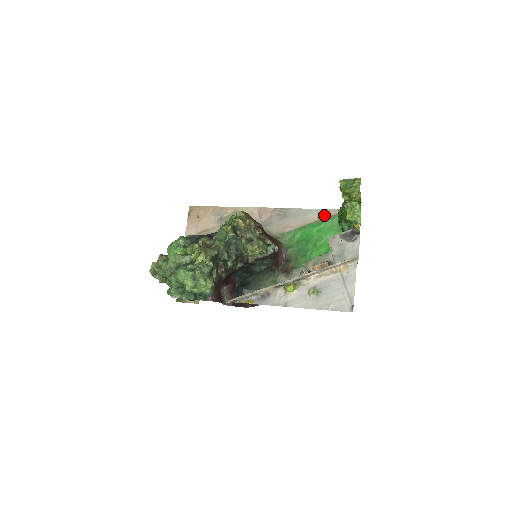
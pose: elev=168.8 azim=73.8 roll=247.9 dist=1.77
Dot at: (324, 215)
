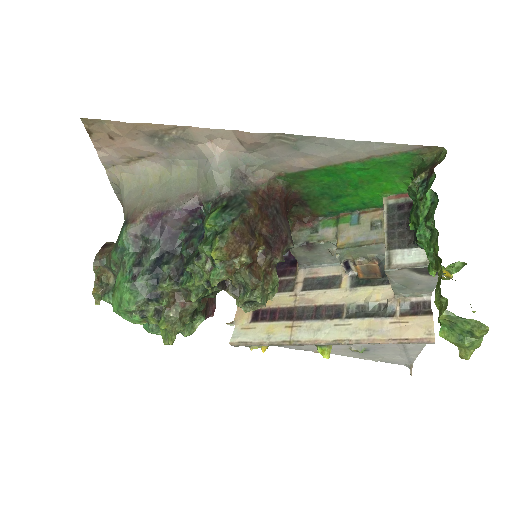
Dot at: (378, 152)
